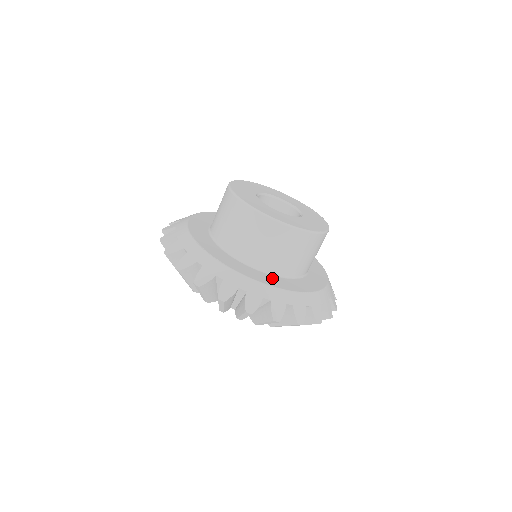
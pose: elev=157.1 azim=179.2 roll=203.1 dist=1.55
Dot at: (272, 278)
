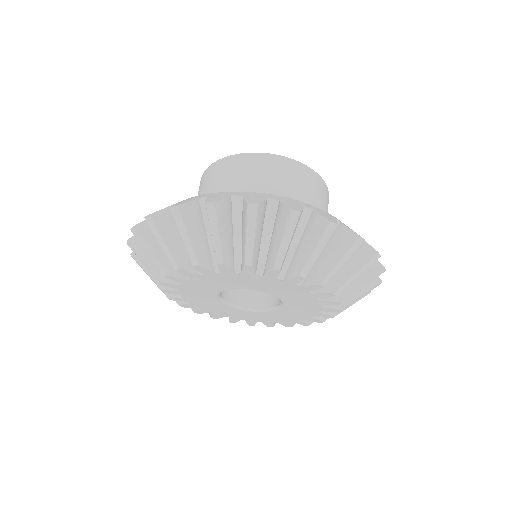
Dot at: occluded
